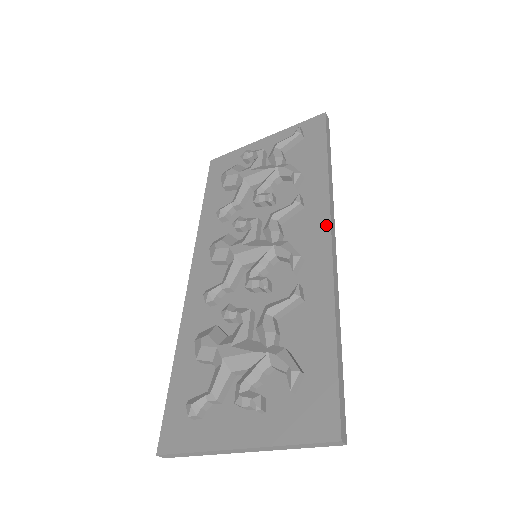
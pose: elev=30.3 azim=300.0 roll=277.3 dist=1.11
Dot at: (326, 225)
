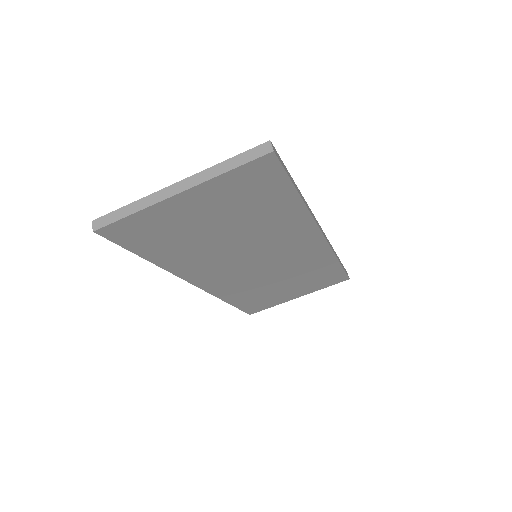
Dot at: occluded
